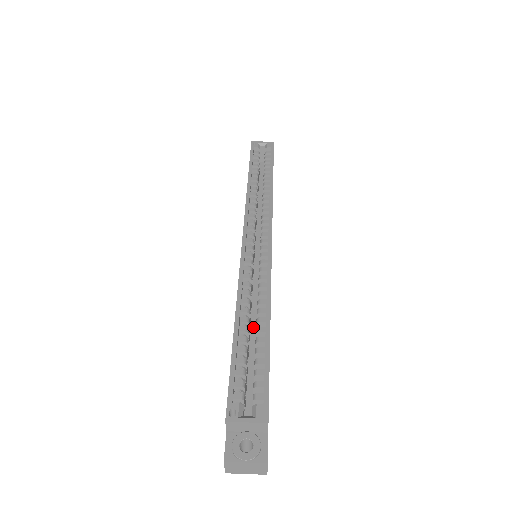
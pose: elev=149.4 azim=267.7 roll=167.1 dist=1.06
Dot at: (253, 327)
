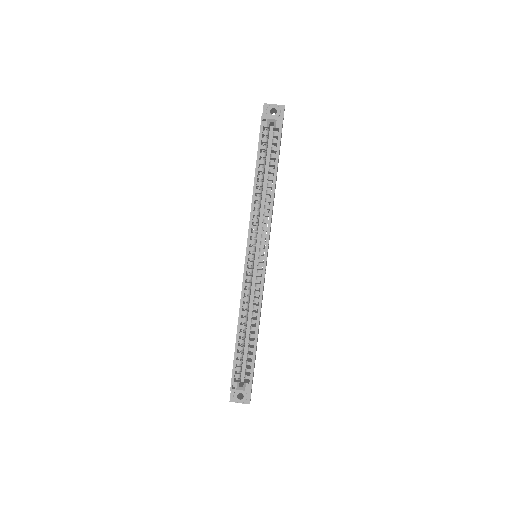
Dot at: (249, 318)
